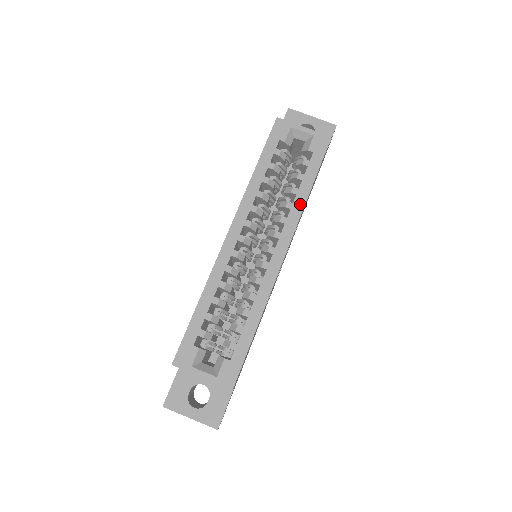
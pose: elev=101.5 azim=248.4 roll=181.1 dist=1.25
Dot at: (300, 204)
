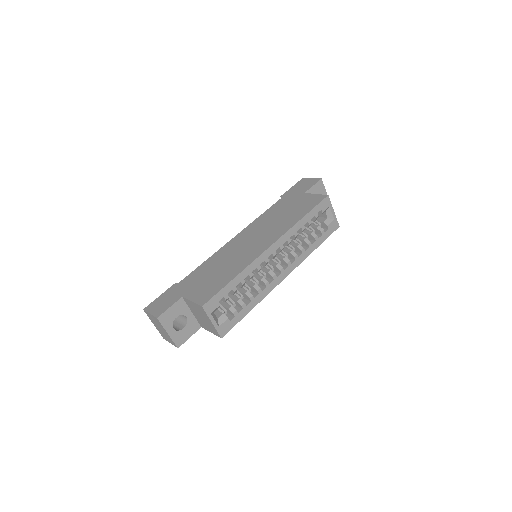
Dot at: (307, 254)
